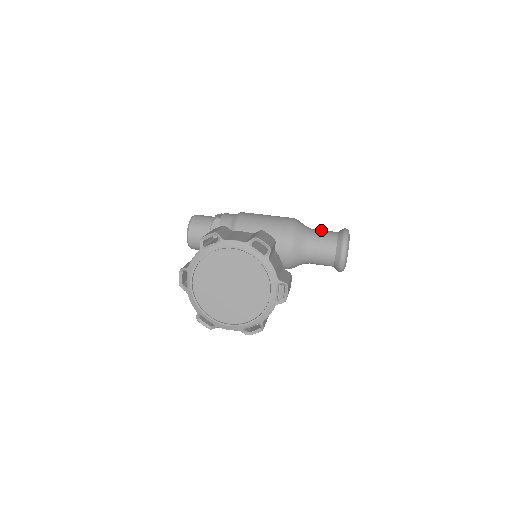
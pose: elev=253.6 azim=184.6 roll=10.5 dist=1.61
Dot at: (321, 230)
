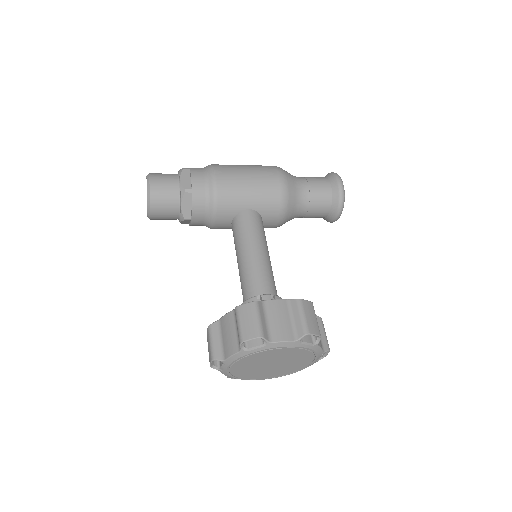
Dot at: (312, 183)
